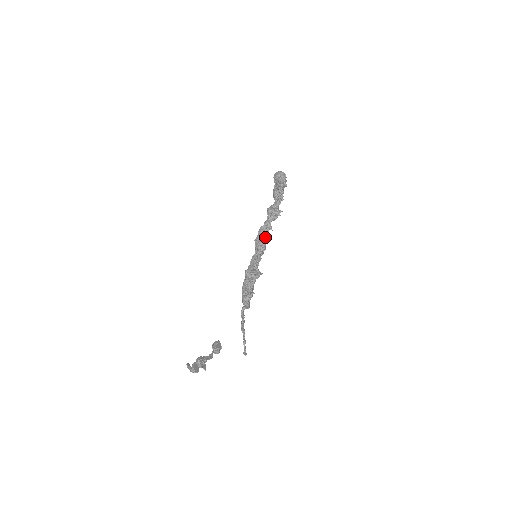
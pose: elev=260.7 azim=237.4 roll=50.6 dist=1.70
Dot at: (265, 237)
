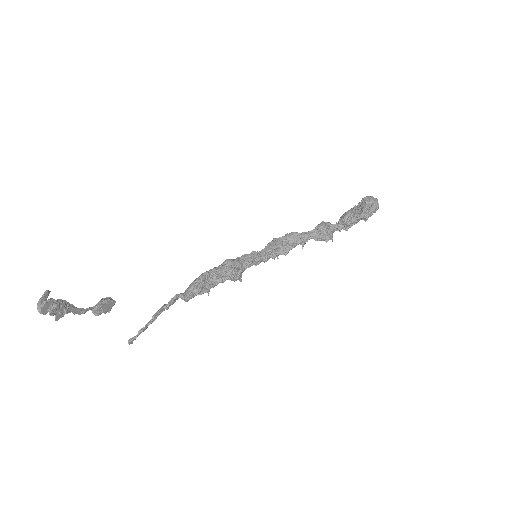
Dot at: (287, 247)
